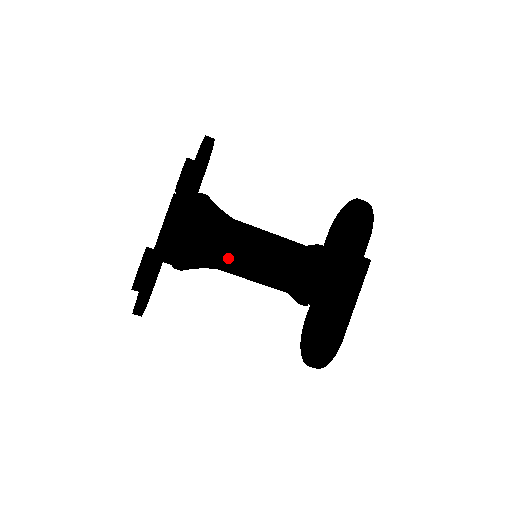
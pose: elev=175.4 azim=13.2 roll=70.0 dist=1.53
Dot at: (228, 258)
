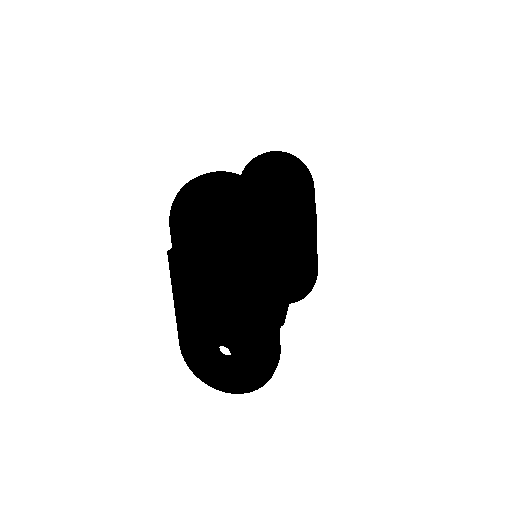
Dot at: (293, 280)
